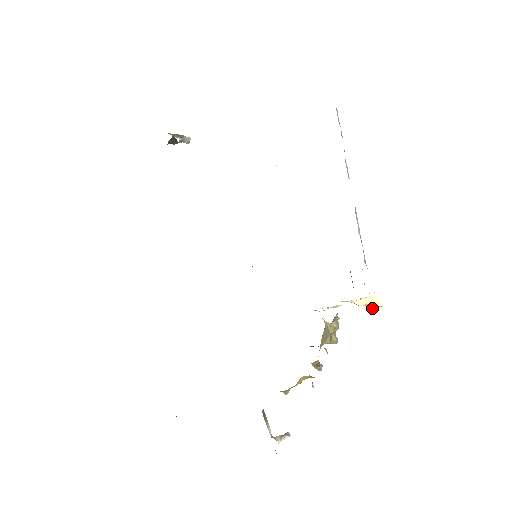
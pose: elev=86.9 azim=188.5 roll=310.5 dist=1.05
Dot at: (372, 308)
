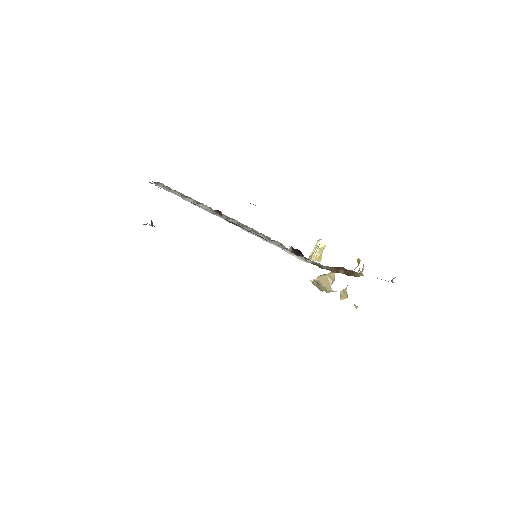
Dot at: (321, 259)
